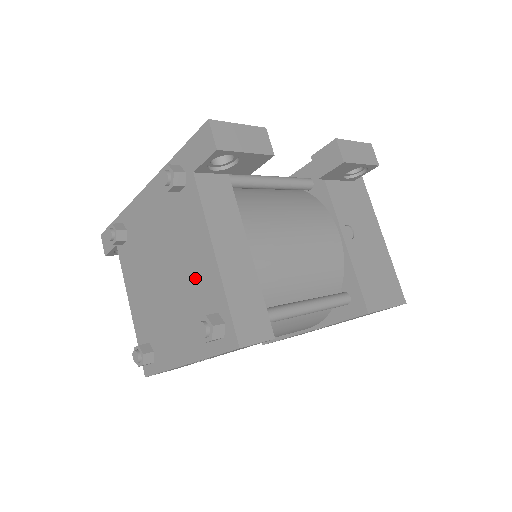
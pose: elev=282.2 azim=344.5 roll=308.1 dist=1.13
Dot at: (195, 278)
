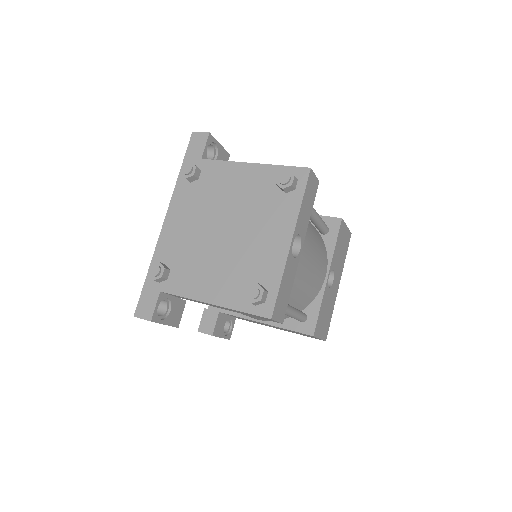
Dot at: (250, 191)
